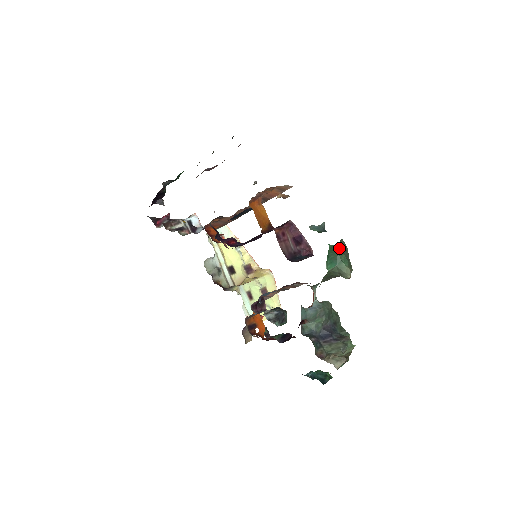
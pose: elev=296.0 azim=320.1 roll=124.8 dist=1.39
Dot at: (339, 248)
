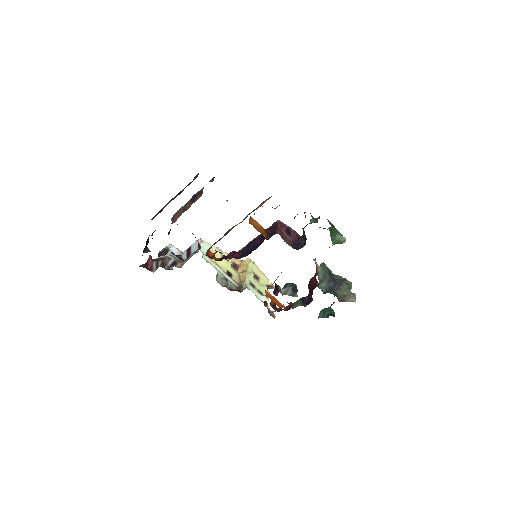
Dot at: (333, 227)
